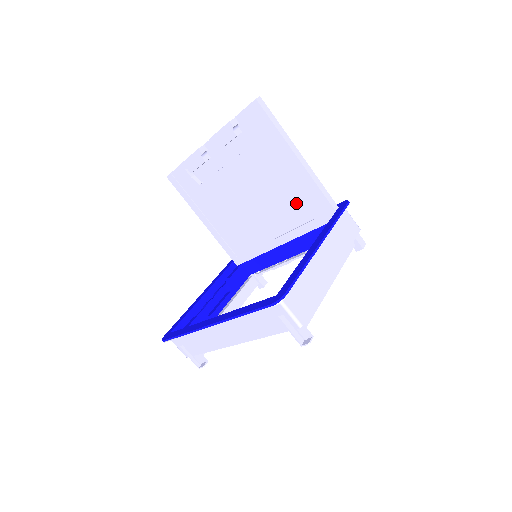
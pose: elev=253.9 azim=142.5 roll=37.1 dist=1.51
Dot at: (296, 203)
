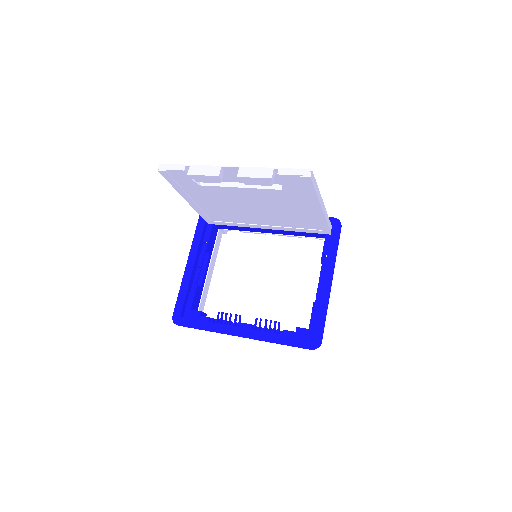
Dot at: (298, 220)
